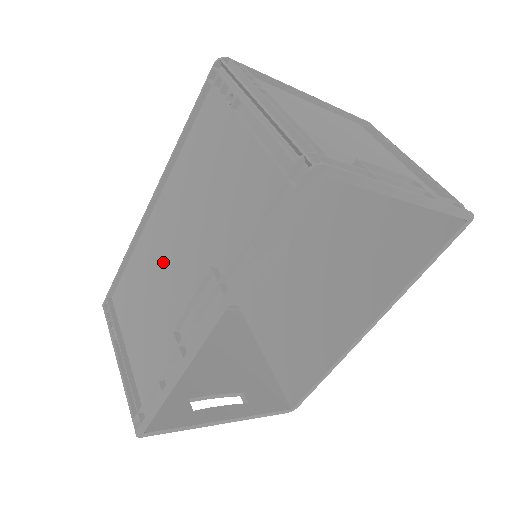
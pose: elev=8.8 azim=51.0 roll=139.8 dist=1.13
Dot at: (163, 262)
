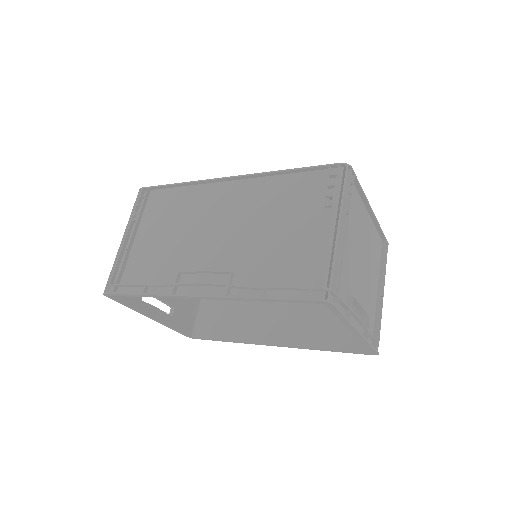
Dot at: (206, 222)
